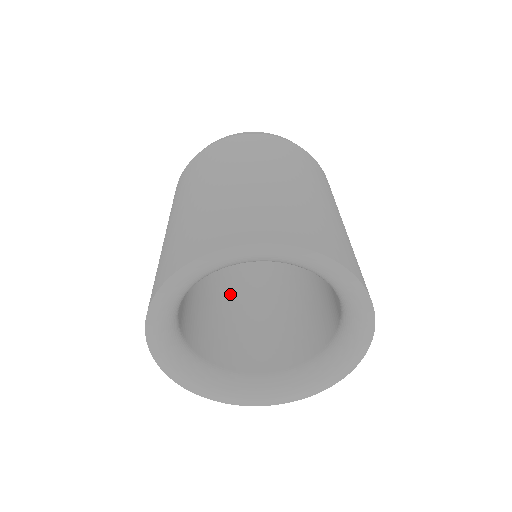
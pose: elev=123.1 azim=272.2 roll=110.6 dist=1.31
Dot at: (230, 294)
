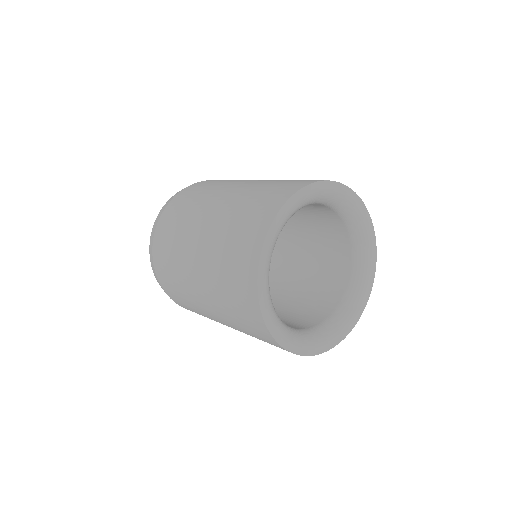
Dot at: occluded
